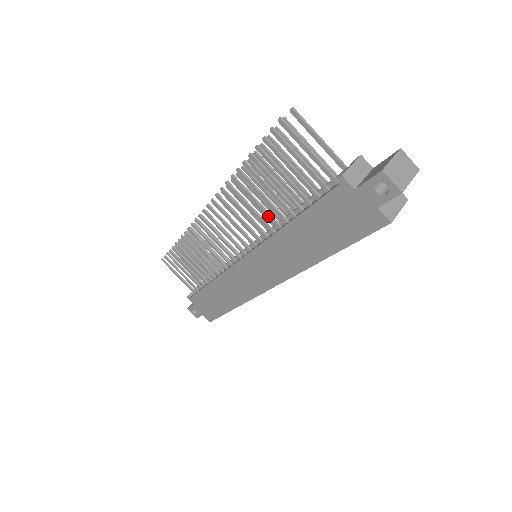
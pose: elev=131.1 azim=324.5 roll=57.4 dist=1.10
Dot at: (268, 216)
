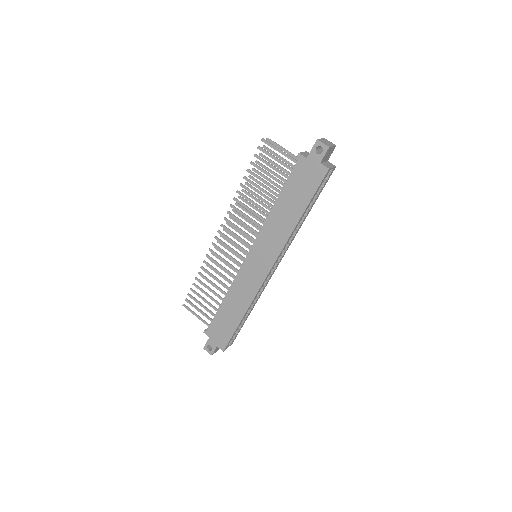
Dot at: (262, 209)
